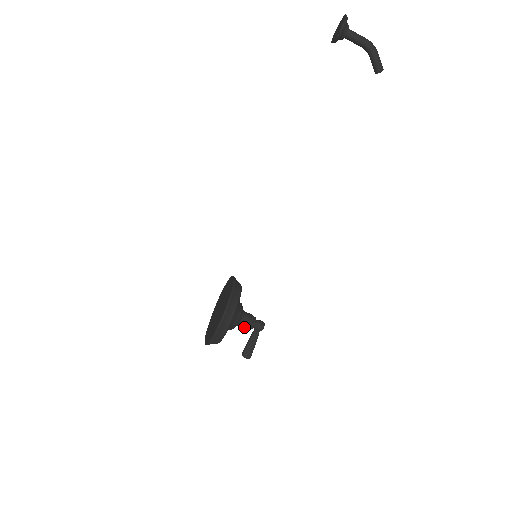
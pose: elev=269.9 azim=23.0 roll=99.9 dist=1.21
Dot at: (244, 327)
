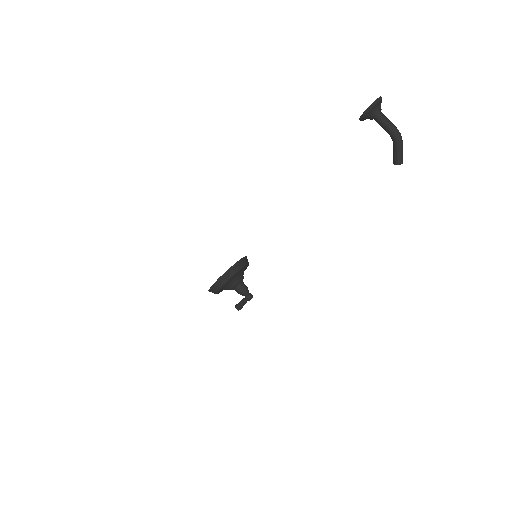
Dot at: (238, 292)
